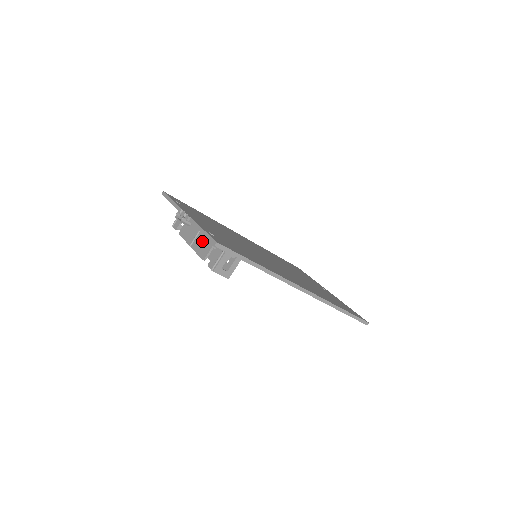
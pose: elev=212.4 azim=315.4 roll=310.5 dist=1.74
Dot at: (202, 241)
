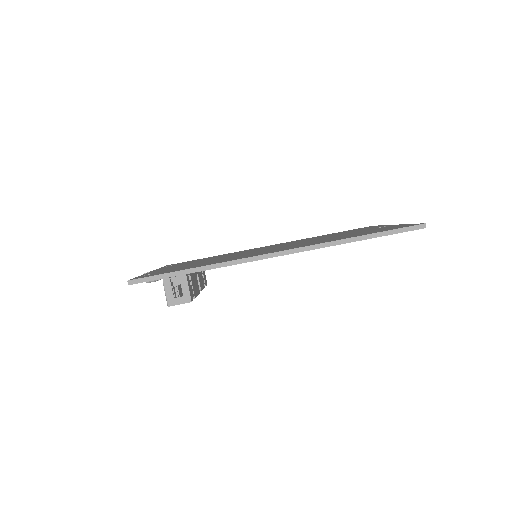
Dot at: occluded
